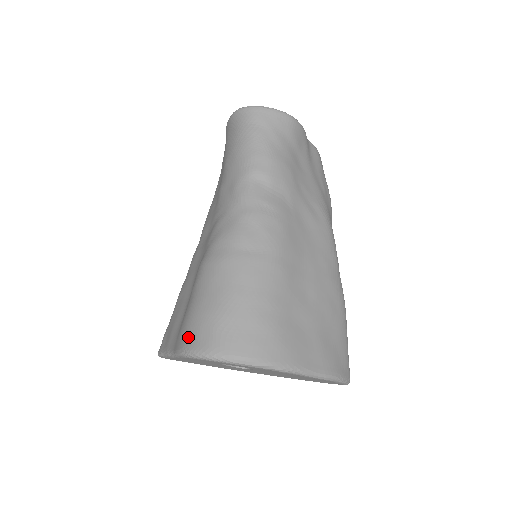
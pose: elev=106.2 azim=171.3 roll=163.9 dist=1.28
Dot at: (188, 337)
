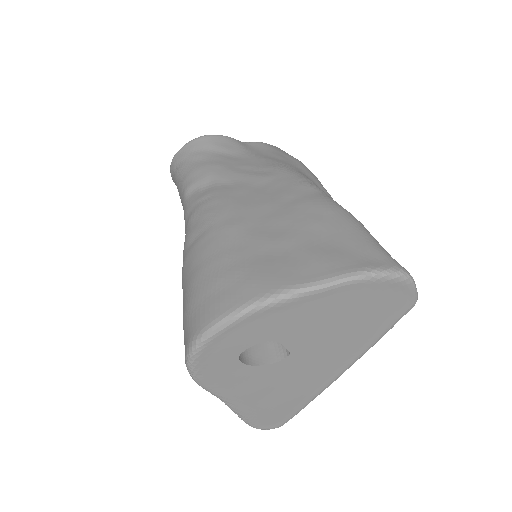
Dot at: occluded
